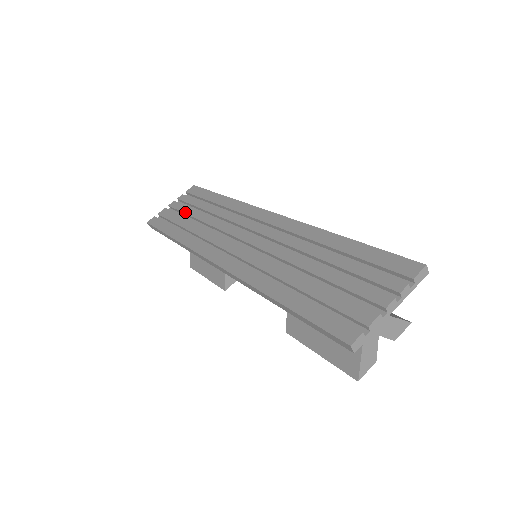
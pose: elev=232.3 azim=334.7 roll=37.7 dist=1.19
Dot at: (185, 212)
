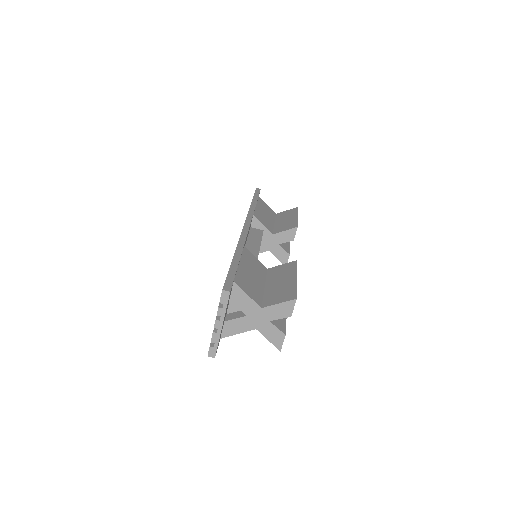
Dot at: occluded
